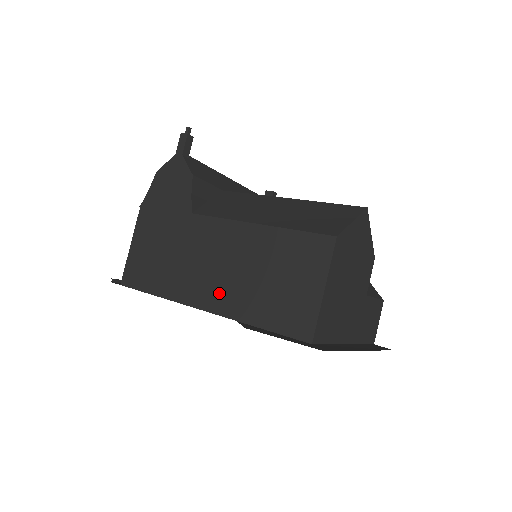
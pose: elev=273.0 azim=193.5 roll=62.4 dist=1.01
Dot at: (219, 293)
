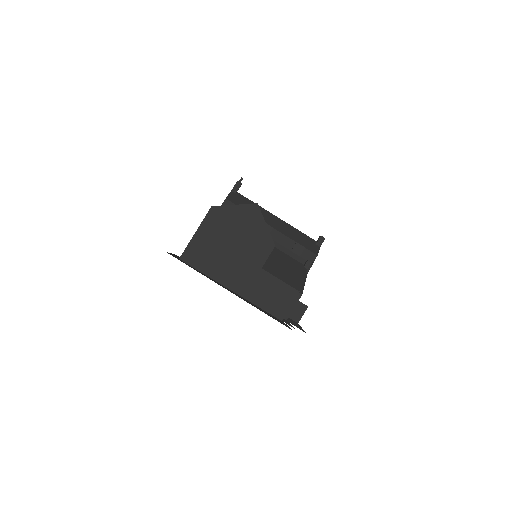
Dot at: occluded
